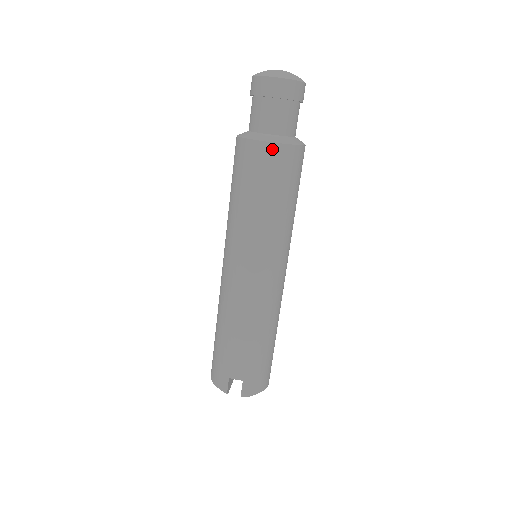
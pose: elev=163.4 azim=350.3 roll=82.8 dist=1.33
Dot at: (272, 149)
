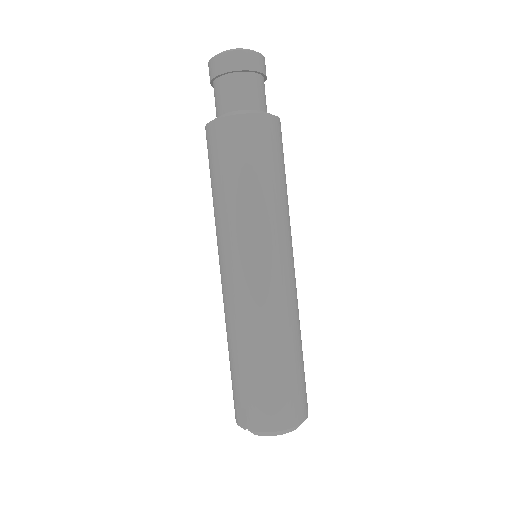
Dot at: (216, 127)
